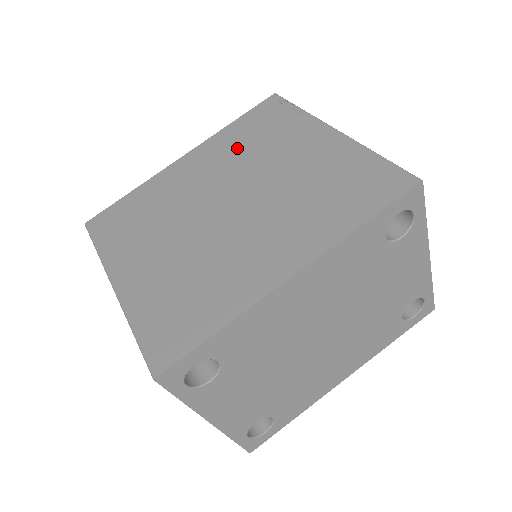
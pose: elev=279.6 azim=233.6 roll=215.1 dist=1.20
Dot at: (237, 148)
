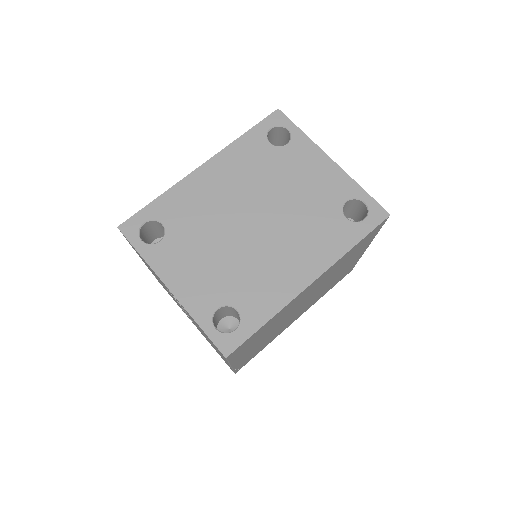
Dot at: occluded
